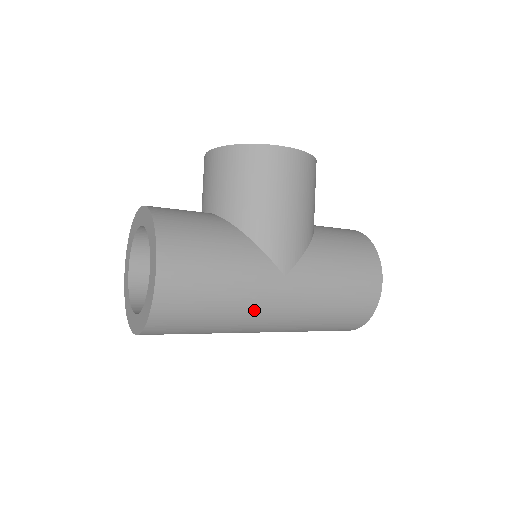
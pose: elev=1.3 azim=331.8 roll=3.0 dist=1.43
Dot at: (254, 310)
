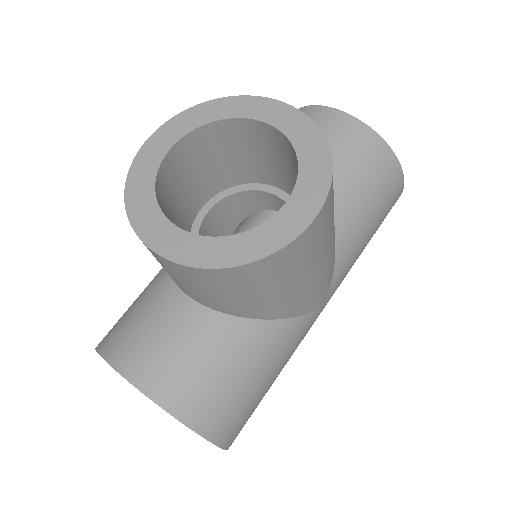
Dot at: occluded
